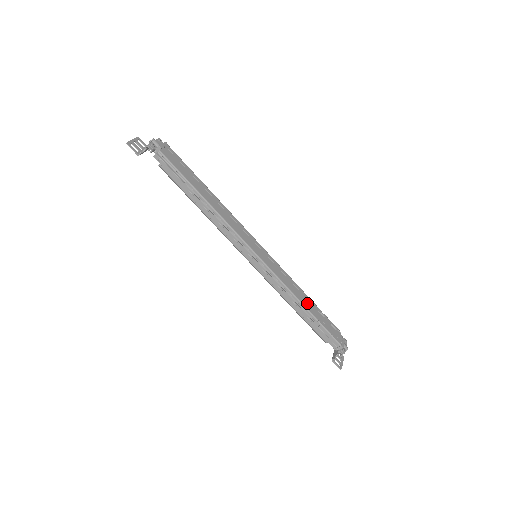
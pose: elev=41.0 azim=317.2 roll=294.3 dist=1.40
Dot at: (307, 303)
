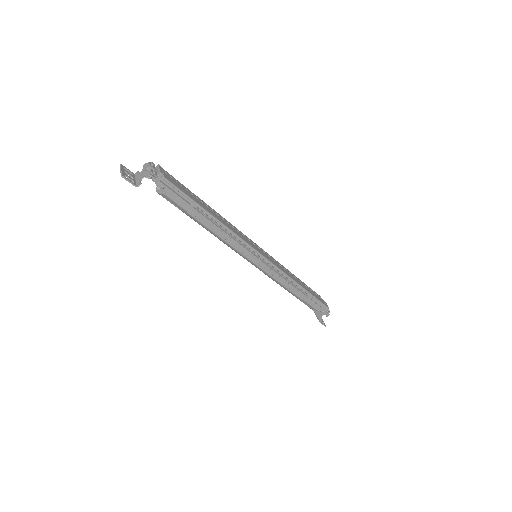
Dot at: (300, 283)
